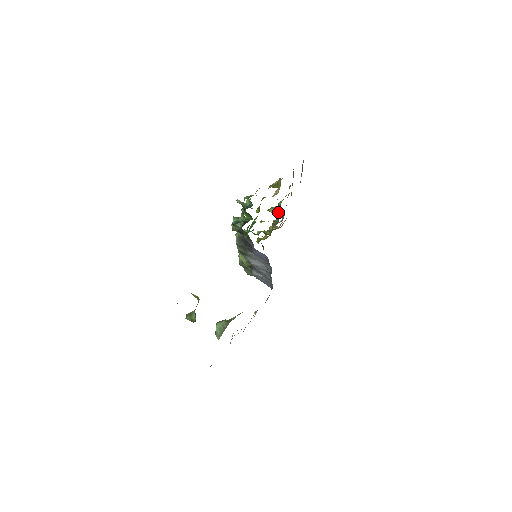
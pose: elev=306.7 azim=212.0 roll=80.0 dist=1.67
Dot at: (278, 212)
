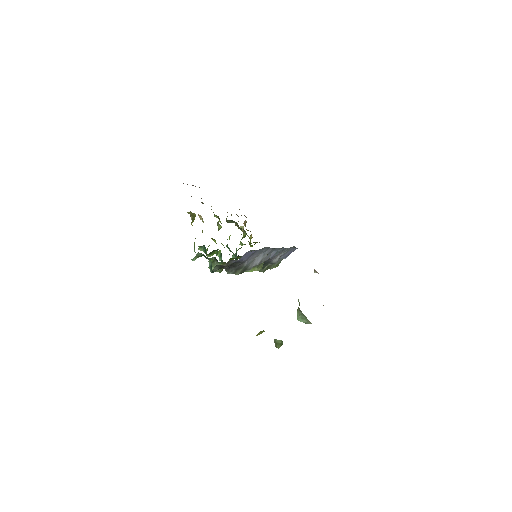
Dot at: (226, 219)
